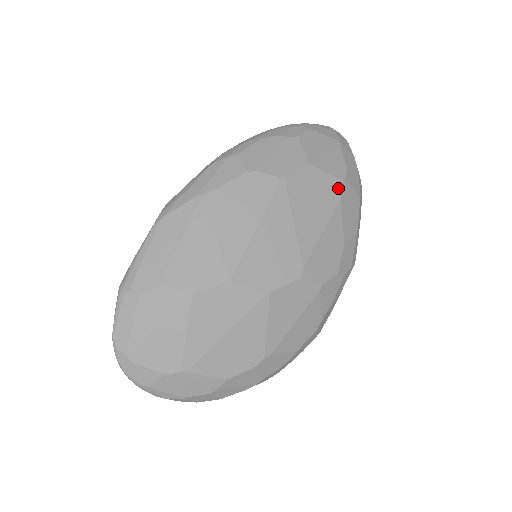
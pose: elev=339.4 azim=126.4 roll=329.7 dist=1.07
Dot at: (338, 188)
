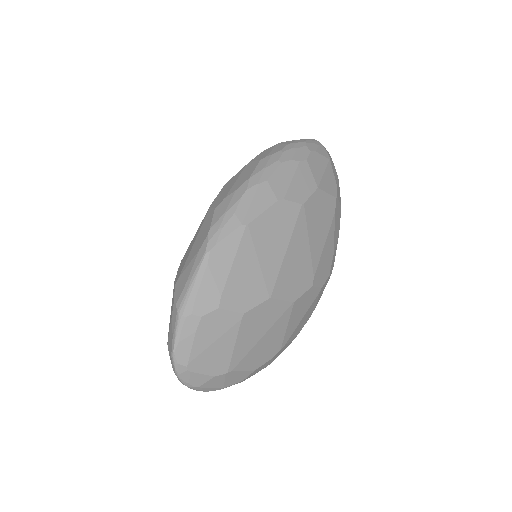
Dot at: (333, 205)
